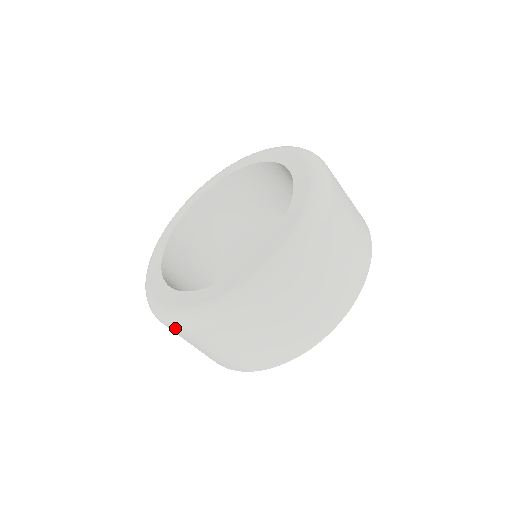
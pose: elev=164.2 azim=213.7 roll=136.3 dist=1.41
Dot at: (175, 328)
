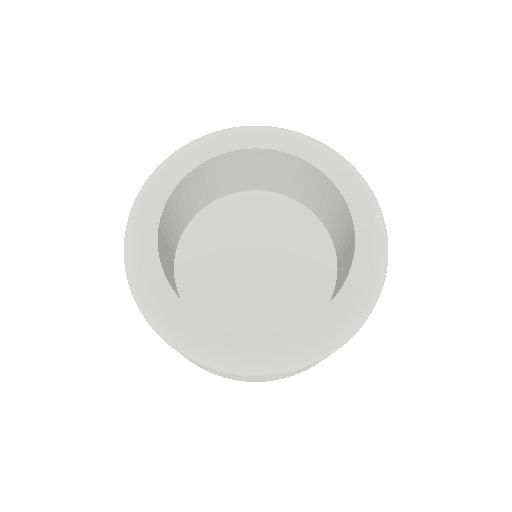
Dot at: (297, 369)
